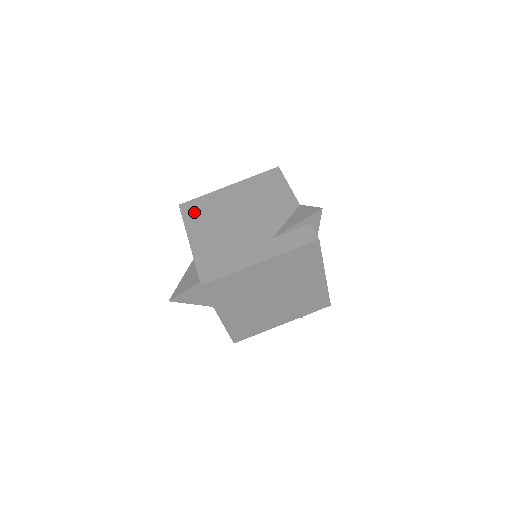
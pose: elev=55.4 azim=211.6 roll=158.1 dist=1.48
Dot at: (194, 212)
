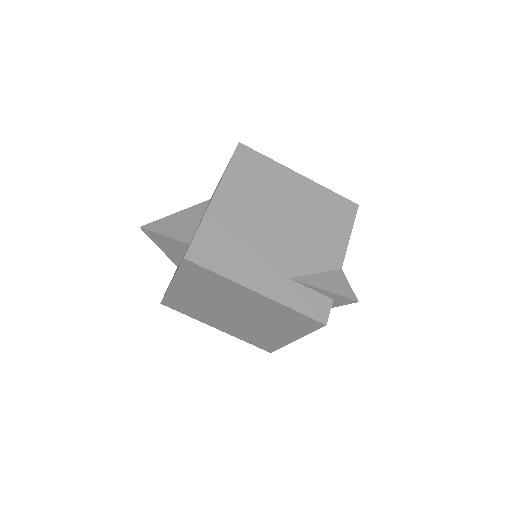
Dot at: (246, 167)
